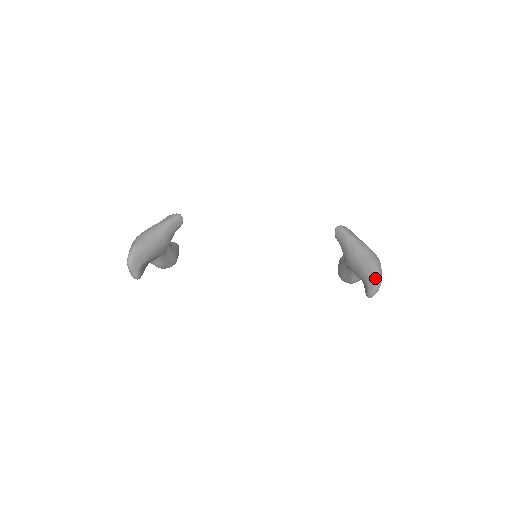
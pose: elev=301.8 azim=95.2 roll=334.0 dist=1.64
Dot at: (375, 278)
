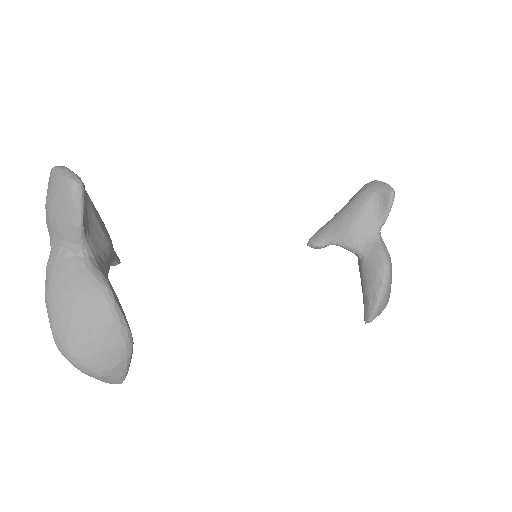
Dot at: (370, 182)
